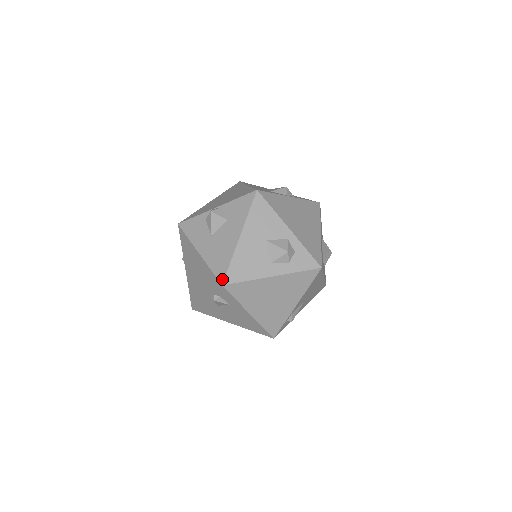
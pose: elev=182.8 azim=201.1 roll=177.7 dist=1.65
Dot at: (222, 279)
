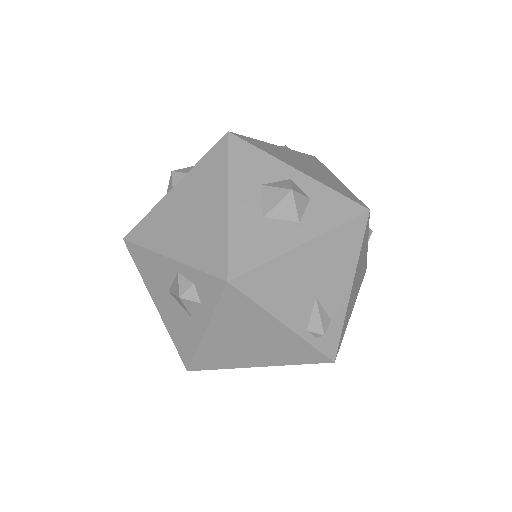
Dot at: (183, 363)
